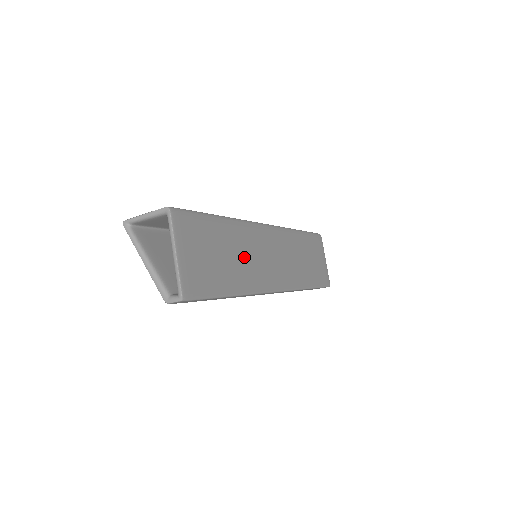
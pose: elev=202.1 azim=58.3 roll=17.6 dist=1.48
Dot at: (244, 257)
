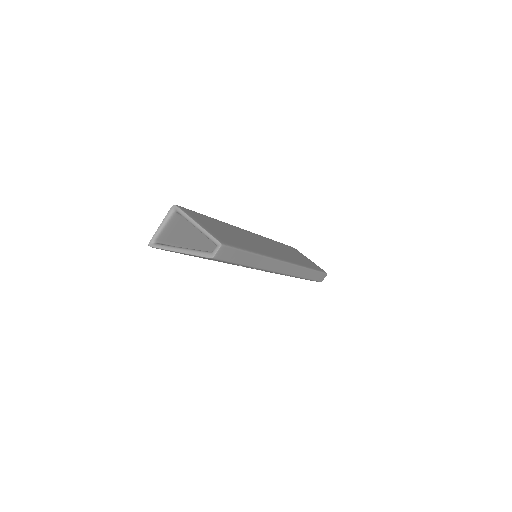
Dot at: (246, 239)
